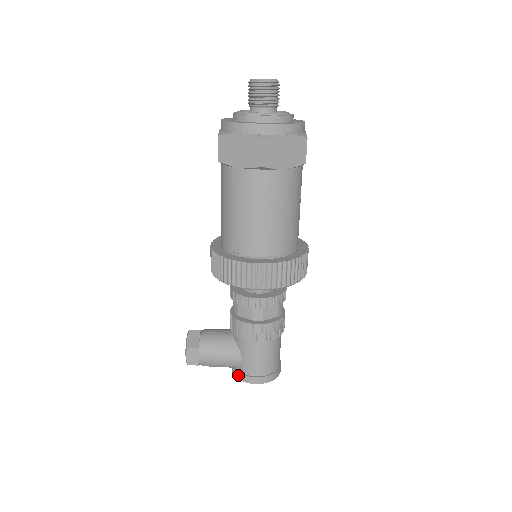
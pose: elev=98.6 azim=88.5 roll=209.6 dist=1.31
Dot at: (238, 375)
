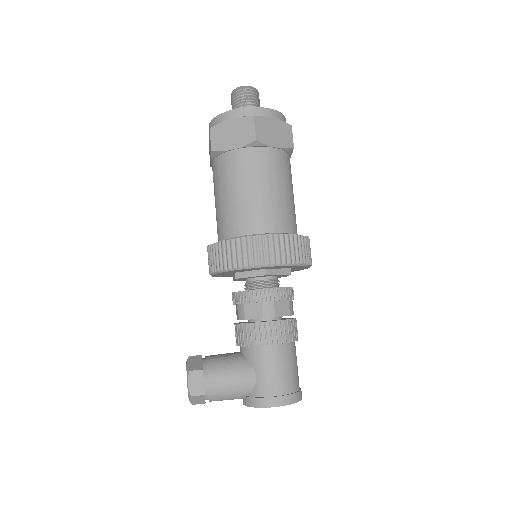
Dot at: (254, 401)
